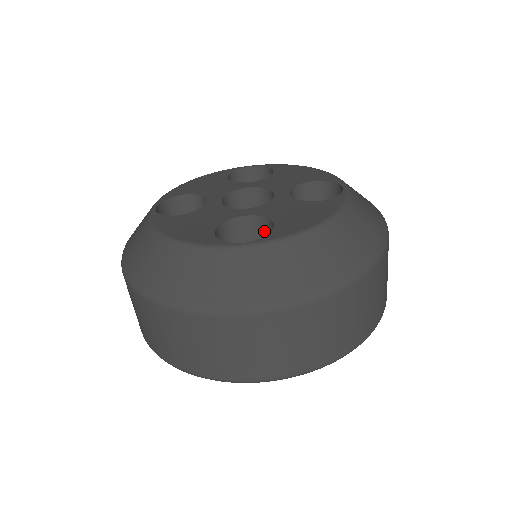
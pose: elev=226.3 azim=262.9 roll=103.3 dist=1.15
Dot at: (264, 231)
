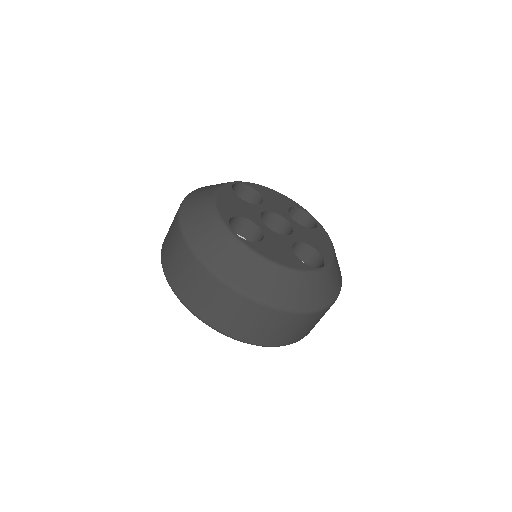
Dot at: (299, 250)
